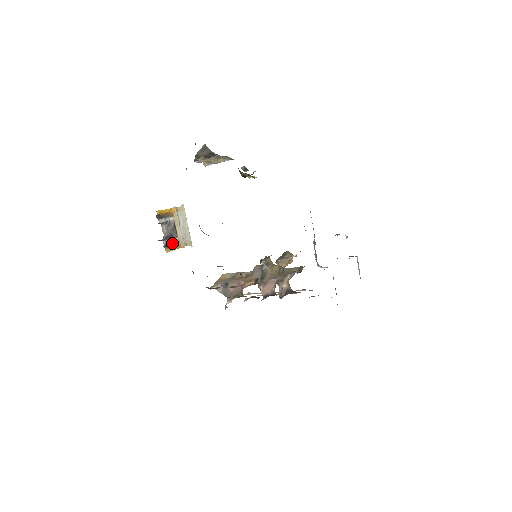
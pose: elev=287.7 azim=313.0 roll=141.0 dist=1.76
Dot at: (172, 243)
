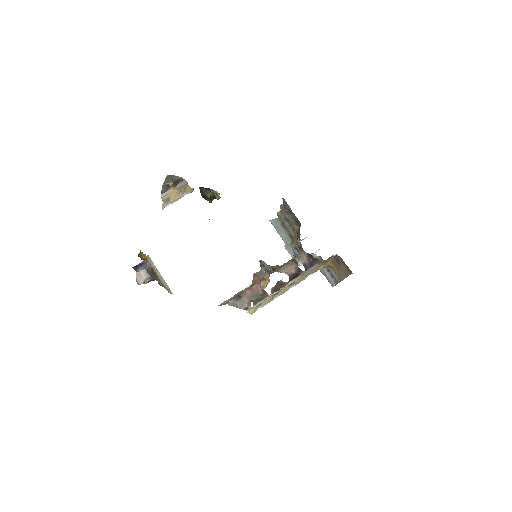
Dot at: occluded
